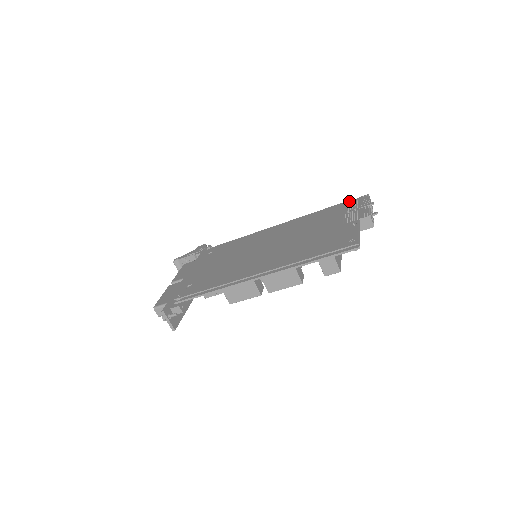
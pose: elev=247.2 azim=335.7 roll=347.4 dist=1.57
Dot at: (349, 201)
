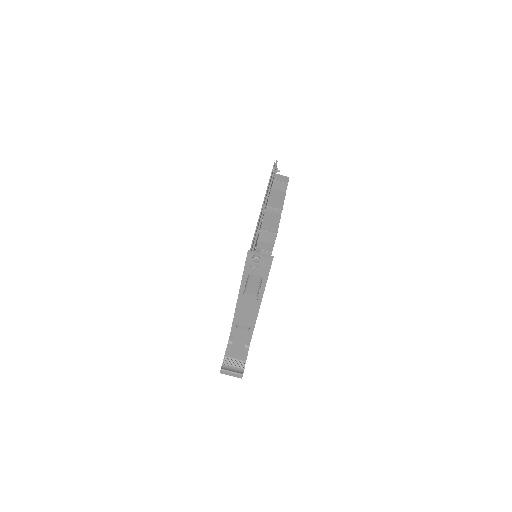
Dot at: occluded
